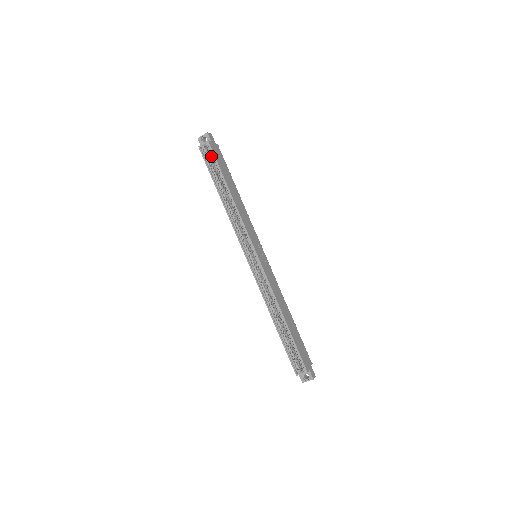
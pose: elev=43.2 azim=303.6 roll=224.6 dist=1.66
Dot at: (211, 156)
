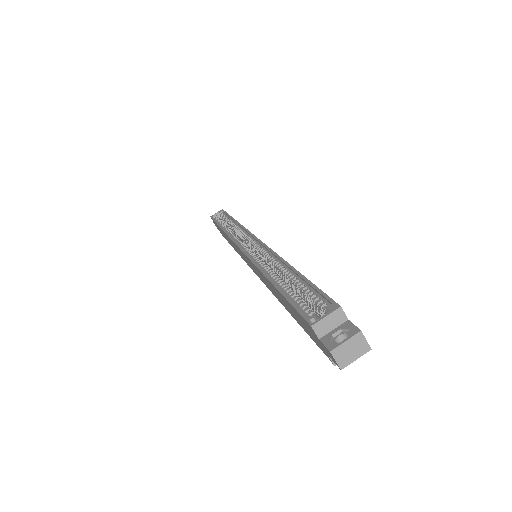
Dot at: (222, 216)
